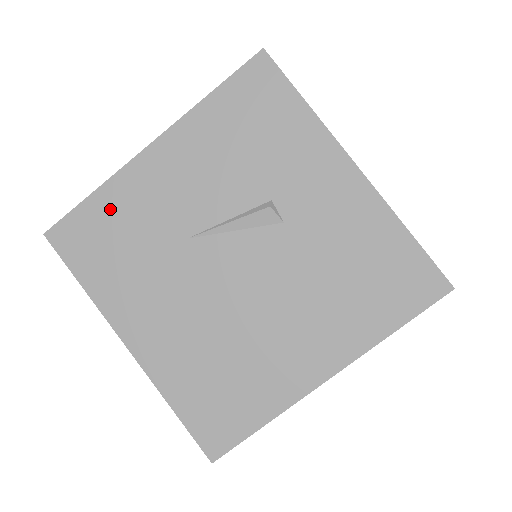
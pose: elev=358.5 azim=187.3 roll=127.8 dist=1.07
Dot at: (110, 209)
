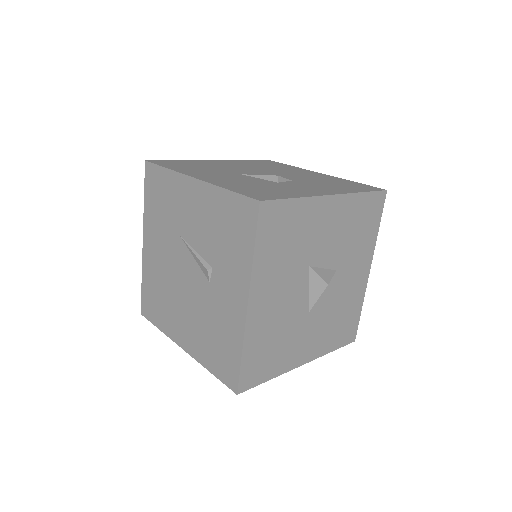
Dot at: (167, 184)
